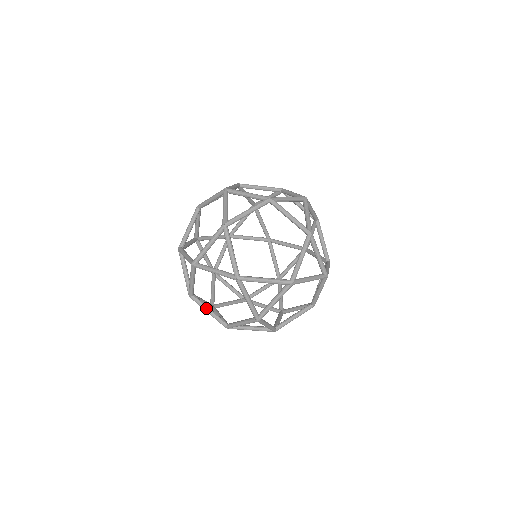
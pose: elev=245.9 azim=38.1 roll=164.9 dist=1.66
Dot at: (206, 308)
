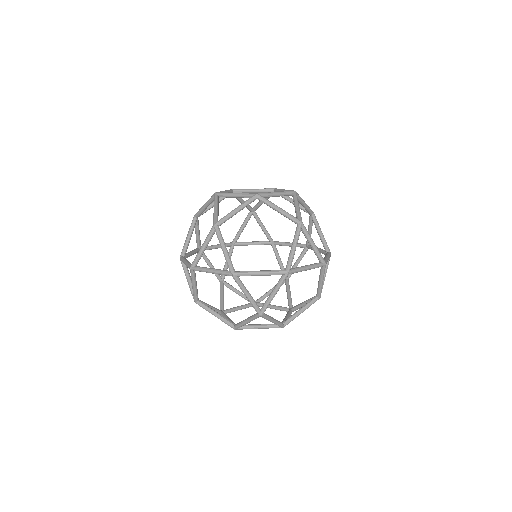
Dot at: (237, 310)
